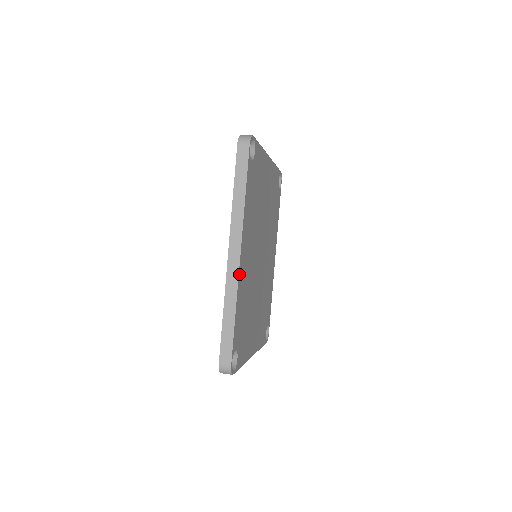
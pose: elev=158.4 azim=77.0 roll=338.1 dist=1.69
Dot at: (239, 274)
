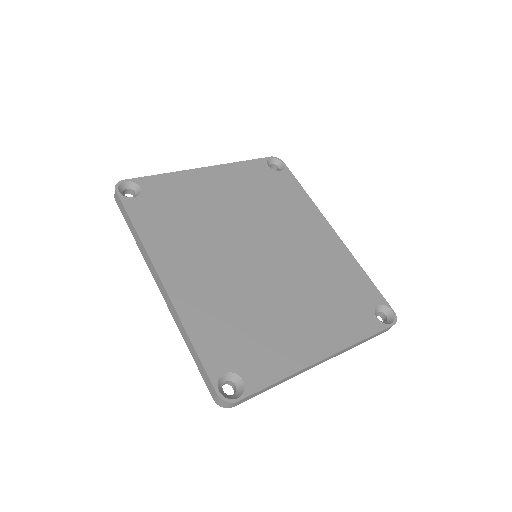
Dot at: (172, 298)
